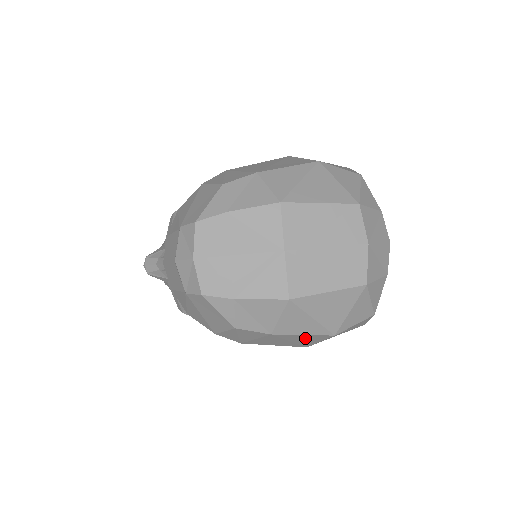
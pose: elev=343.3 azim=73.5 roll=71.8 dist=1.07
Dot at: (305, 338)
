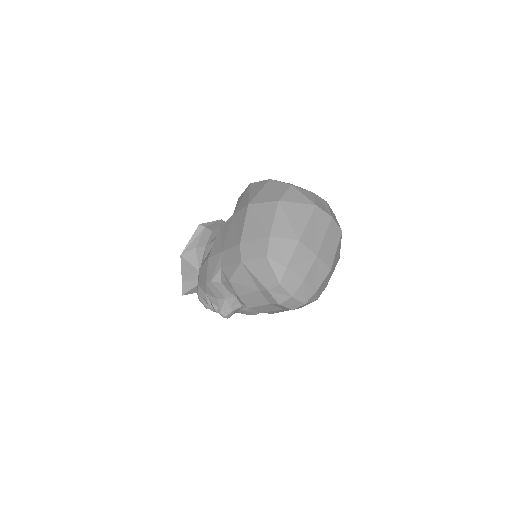
Dot at: occluded
